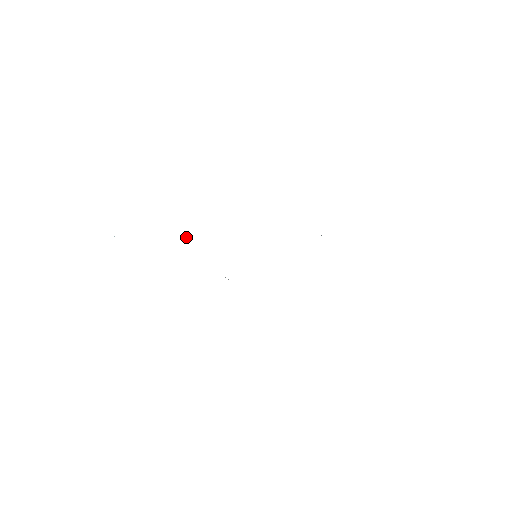
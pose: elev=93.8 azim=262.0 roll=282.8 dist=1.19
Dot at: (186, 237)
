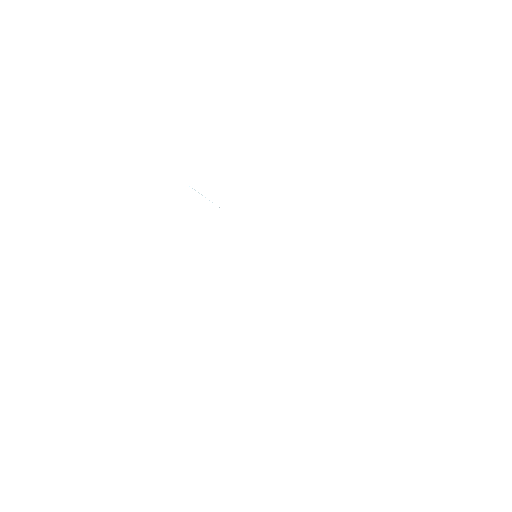
Dot at: occluded
